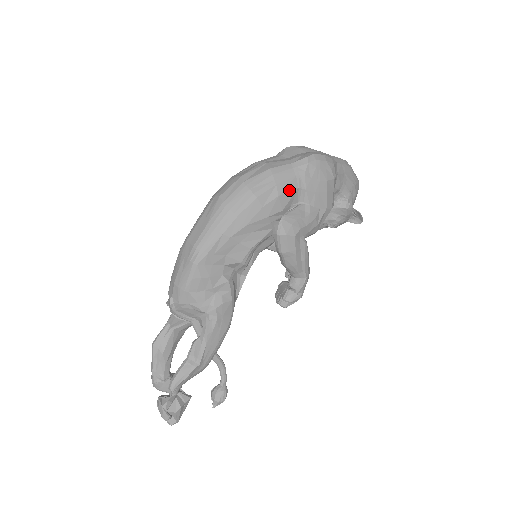
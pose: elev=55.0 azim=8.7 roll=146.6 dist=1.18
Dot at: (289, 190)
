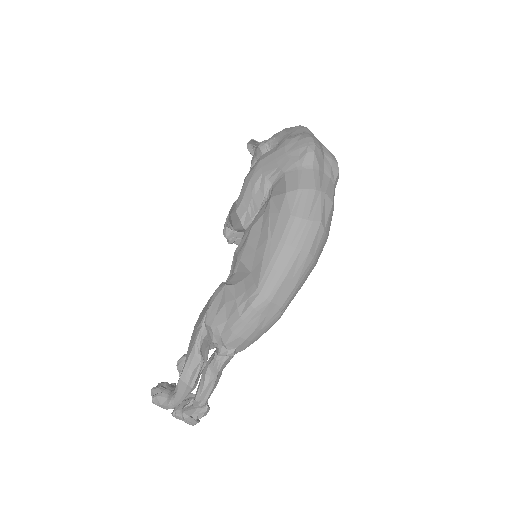
Dot at: occluded
